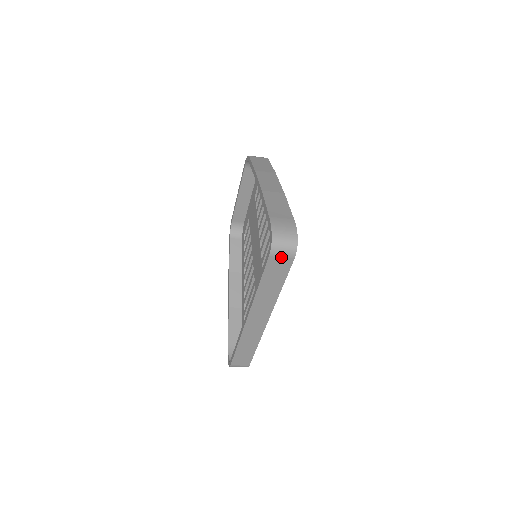
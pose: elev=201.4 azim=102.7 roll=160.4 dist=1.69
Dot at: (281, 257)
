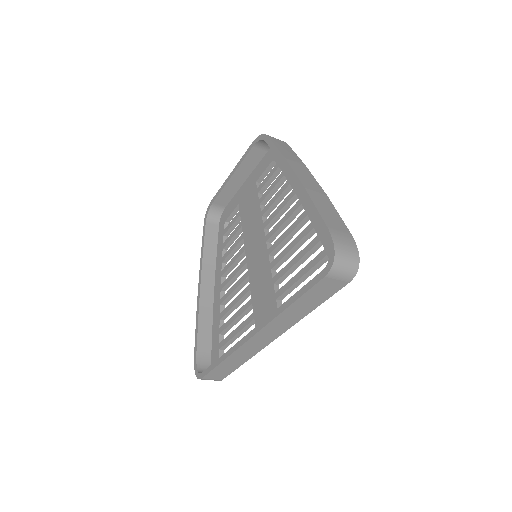
Dot at: (336, 279)
